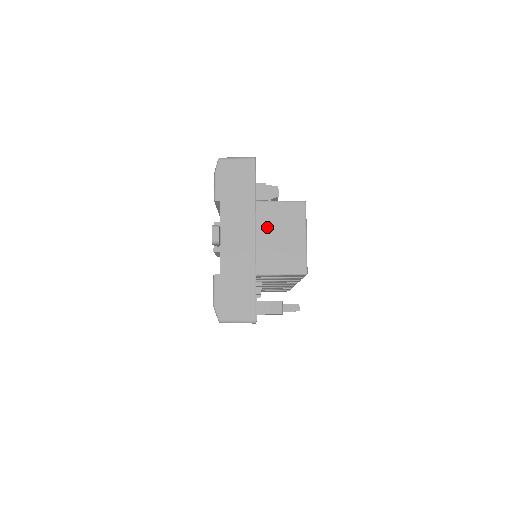
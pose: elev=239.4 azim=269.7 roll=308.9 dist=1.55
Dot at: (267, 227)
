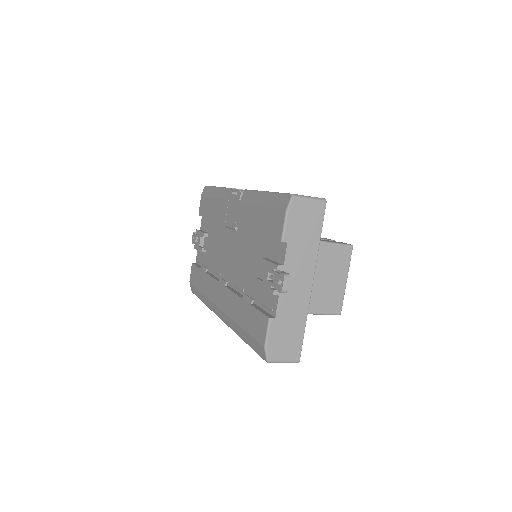
Dot at: (317, 268)
